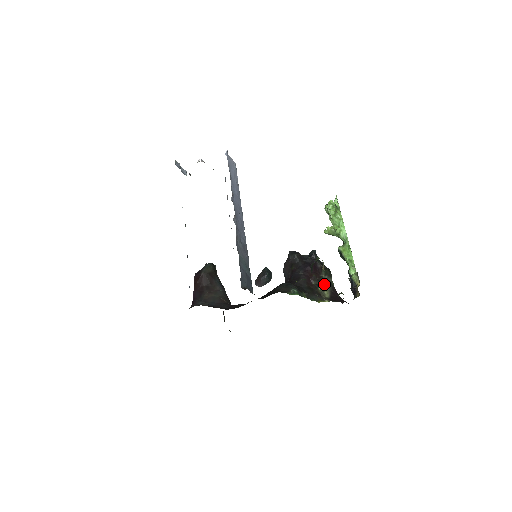
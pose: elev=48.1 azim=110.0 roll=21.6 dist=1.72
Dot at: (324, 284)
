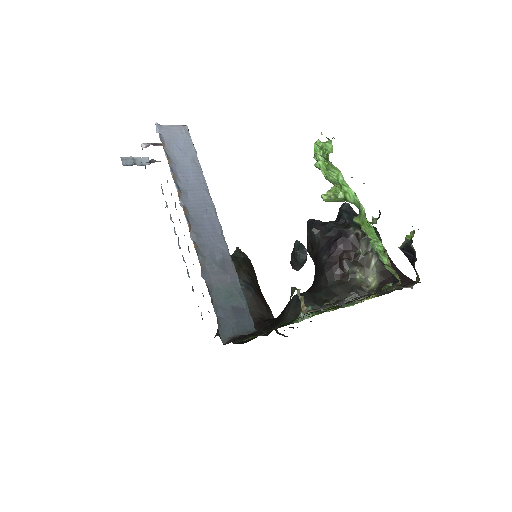
Dot at: (365, 265)
